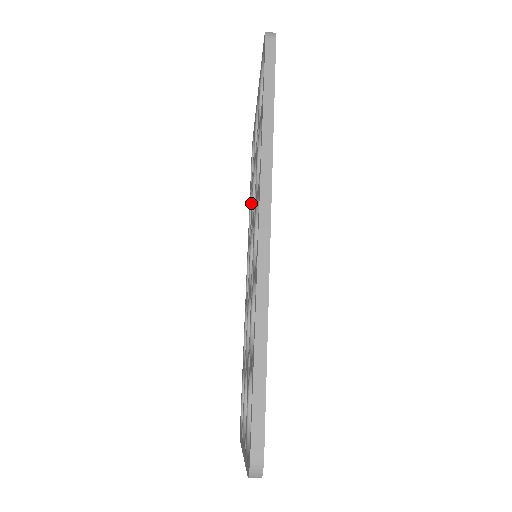
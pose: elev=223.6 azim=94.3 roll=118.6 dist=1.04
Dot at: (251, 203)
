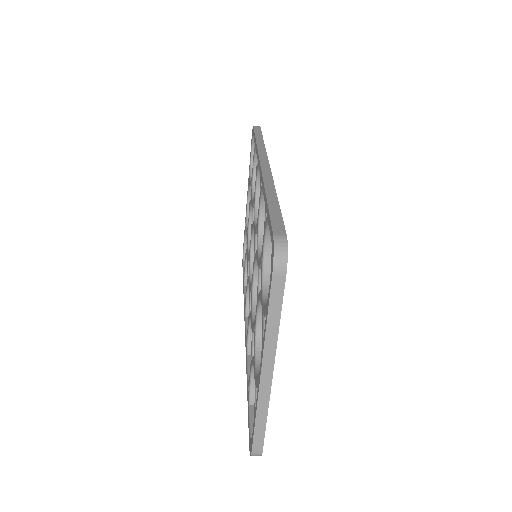
Dot at: (245, 283)
